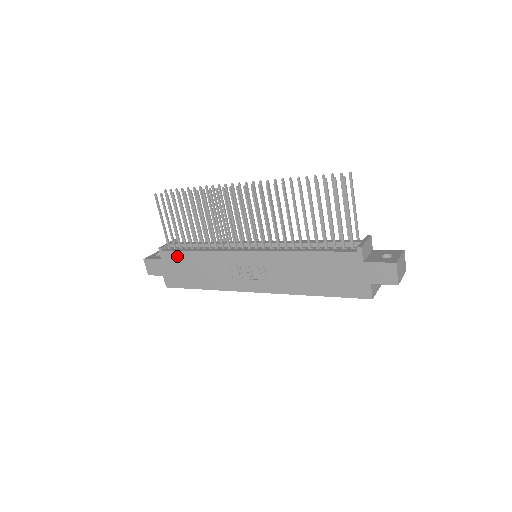
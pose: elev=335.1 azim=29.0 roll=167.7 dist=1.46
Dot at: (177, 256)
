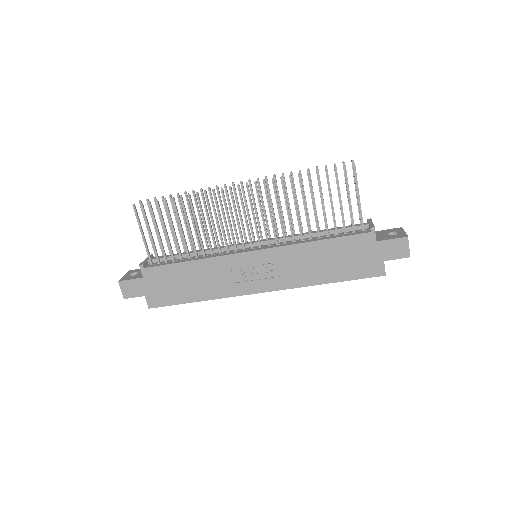
Dot at: (164, 270)
